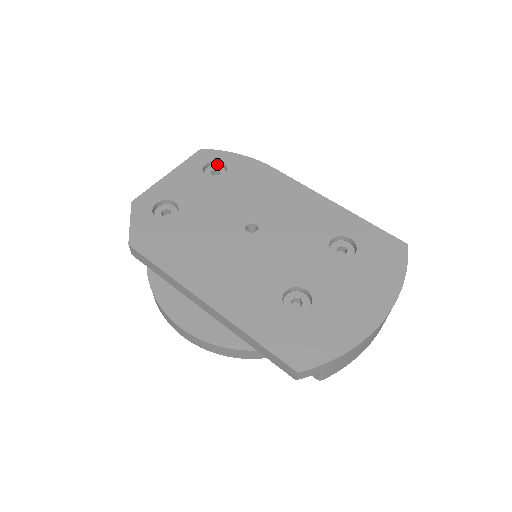
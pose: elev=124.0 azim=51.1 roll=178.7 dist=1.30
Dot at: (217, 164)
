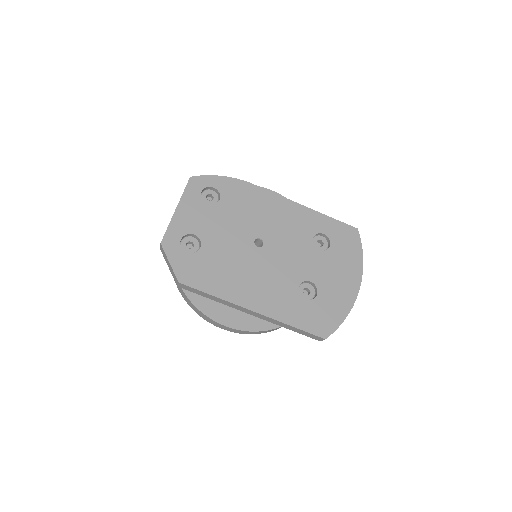
Dot at: (208, 188)
